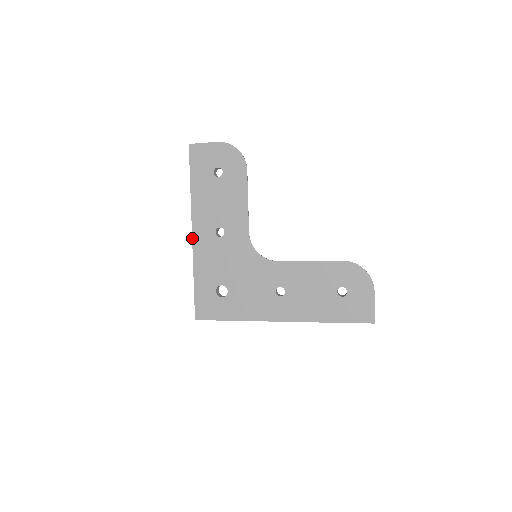
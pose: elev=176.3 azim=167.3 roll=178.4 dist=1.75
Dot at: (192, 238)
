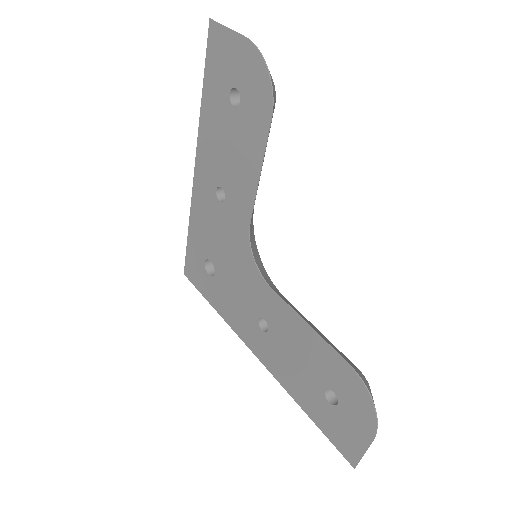
Dot at: (193, 178)
